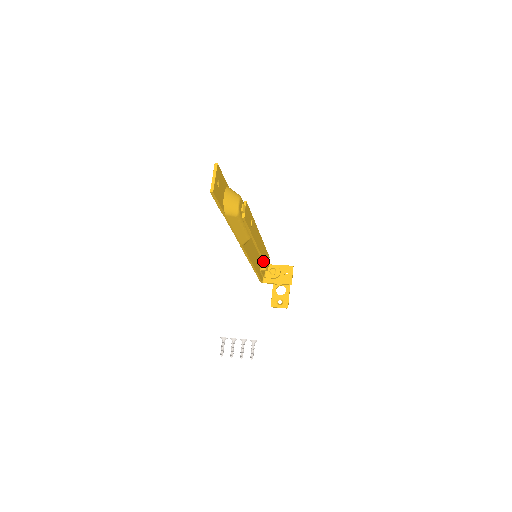
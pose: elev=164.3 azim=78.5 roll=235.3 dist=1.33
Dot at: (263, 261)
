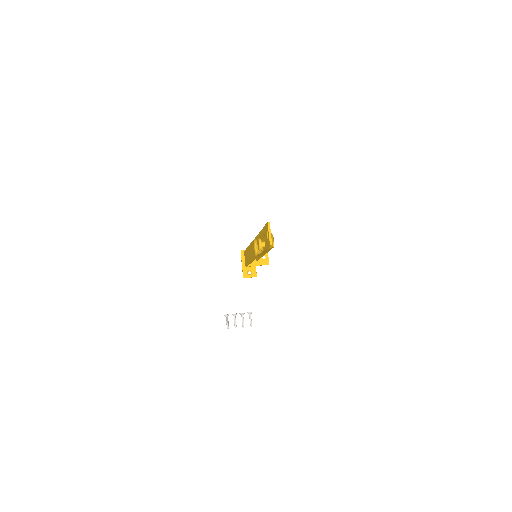
Dot at: occluded
